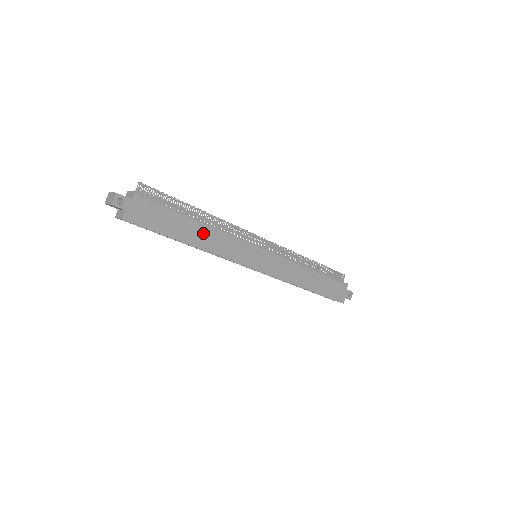
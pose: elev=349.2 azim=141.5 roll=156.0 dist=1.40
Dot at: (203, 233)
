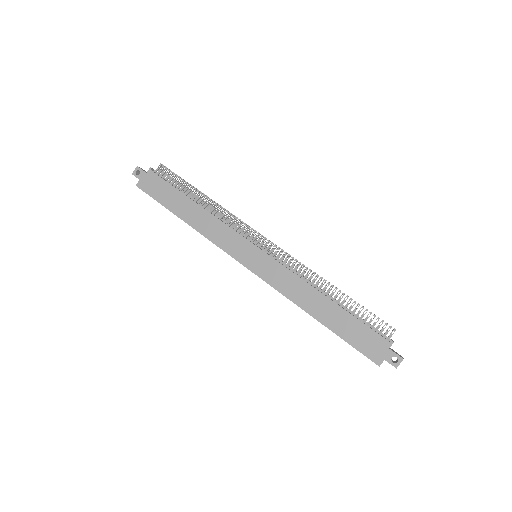
Dot at: (197, 213)
